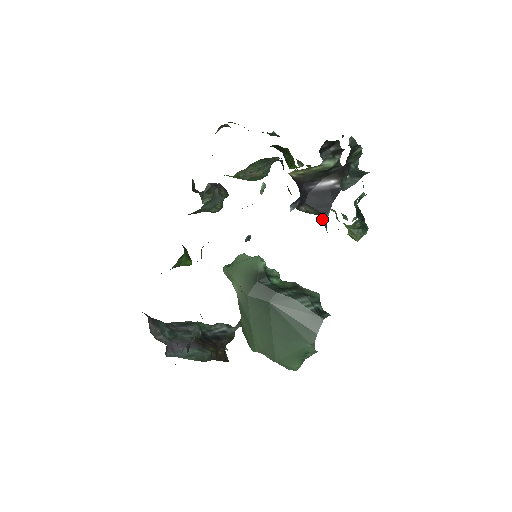
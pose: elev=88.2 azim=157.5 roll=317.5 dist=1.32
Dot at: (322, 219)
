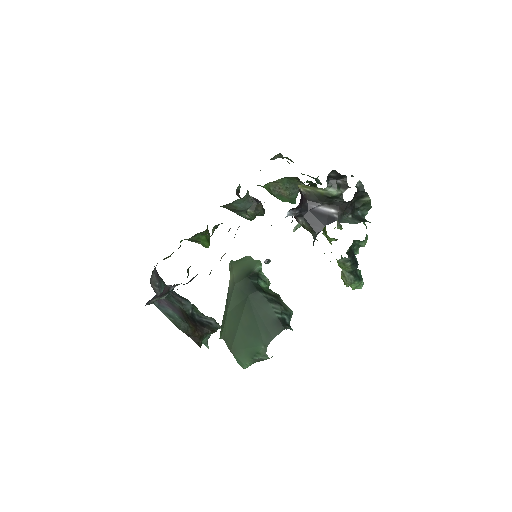
Dot at: (313, 236)
